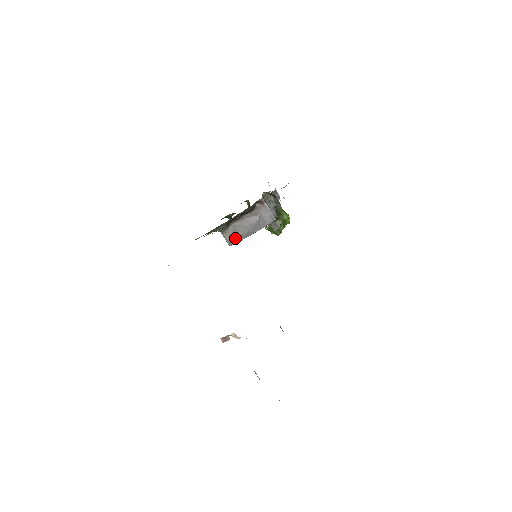
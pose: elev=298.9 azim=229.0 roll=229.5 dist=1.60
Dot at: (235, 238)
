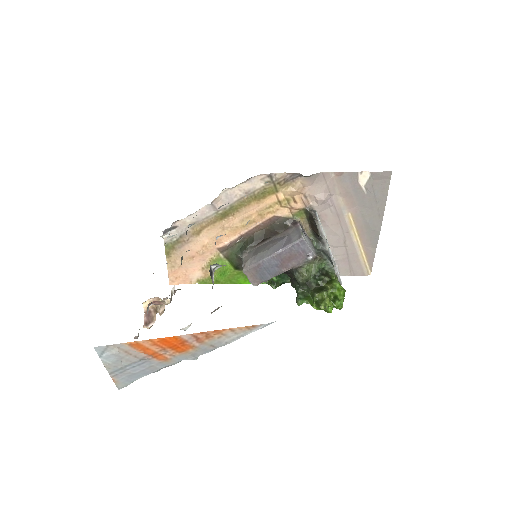
Dot at: (252, 259)
